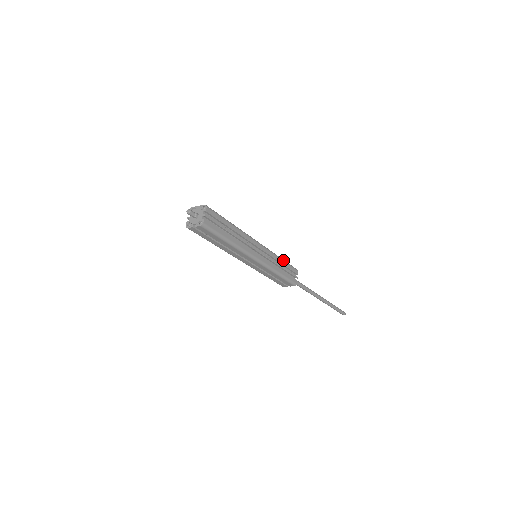
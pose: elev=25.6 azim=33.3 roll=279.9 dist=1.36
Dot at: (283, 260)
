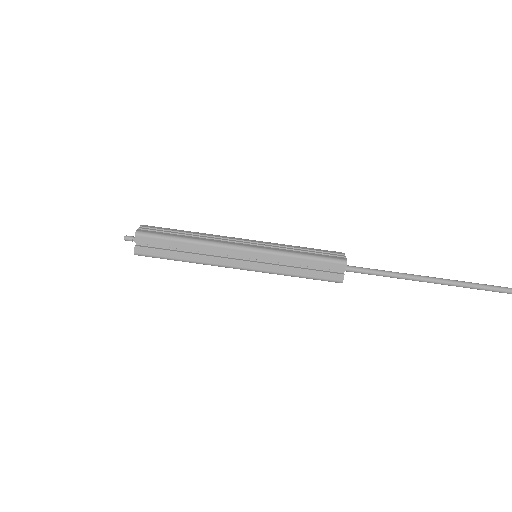
Dot at: (302, 247)
